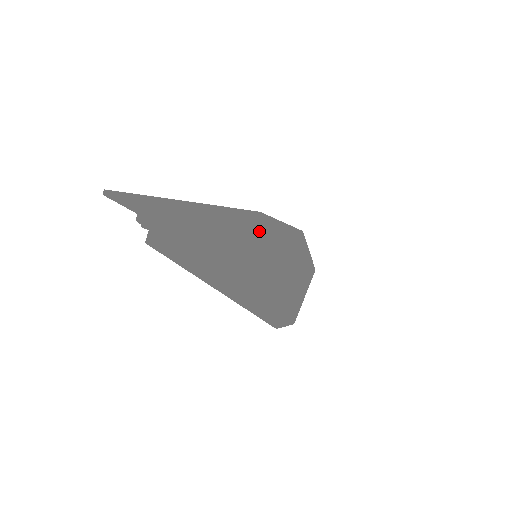
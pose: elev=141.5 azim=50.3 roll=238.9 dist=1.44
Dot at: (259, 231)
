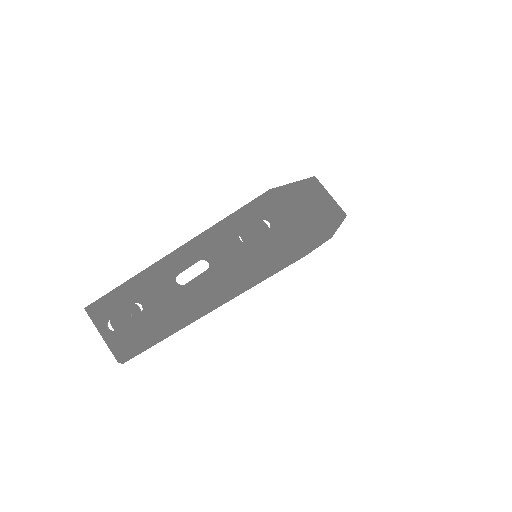
Dot at: (236, 282)
